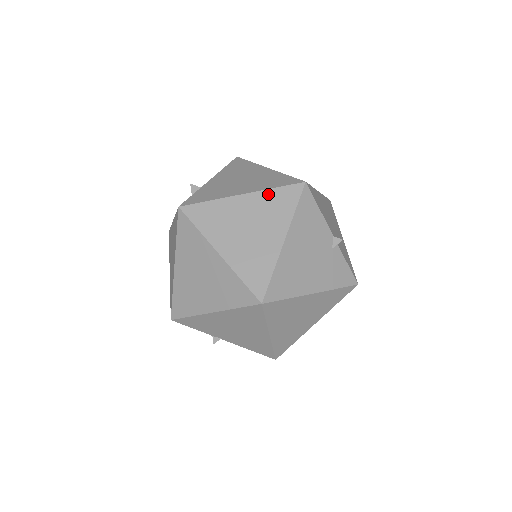
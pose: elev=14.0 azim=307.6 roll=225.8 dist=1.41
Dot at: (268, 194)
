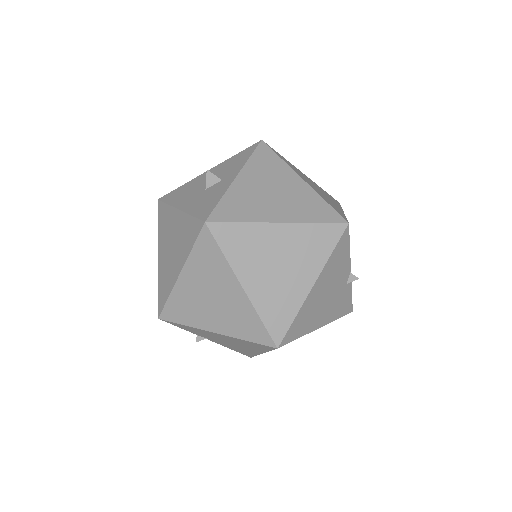
Dot at: (307, 229)
